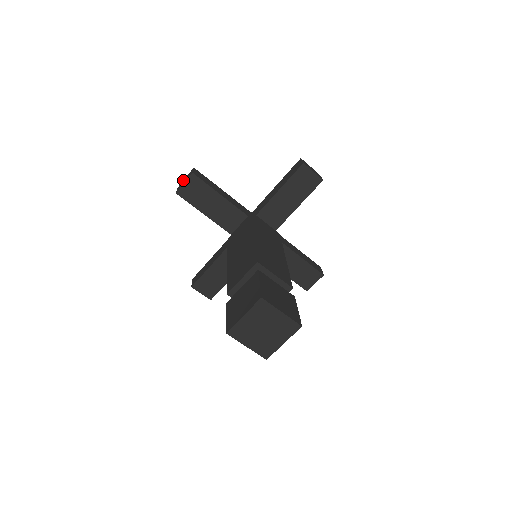
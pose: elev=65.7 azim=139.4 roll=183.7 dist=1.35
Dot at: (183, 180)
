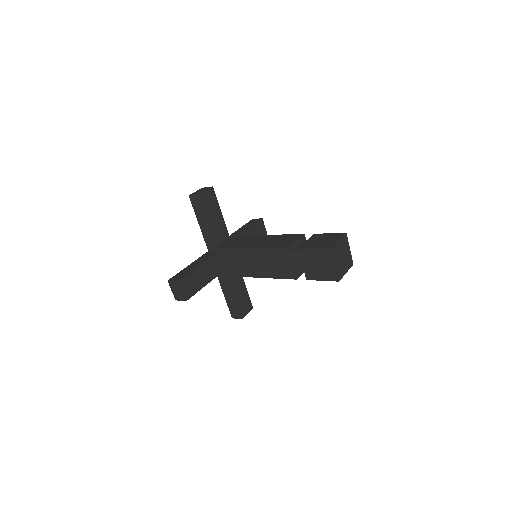
Dot at: (173, 293)
